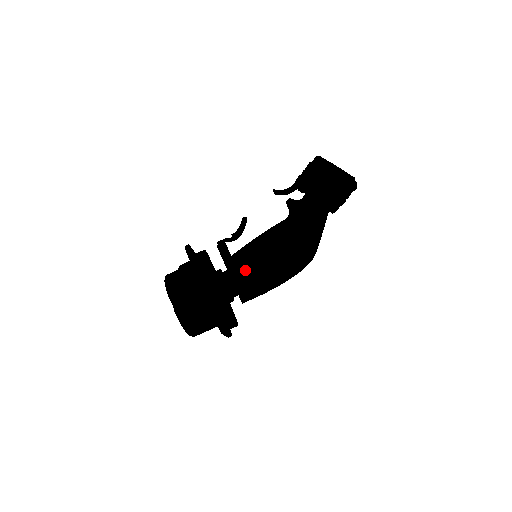
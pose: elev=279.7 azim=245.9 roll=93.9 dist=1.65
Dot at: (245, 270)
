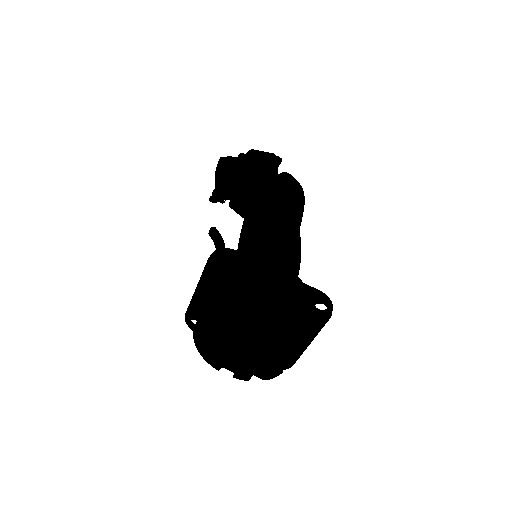
Dot at: (274, 259)
